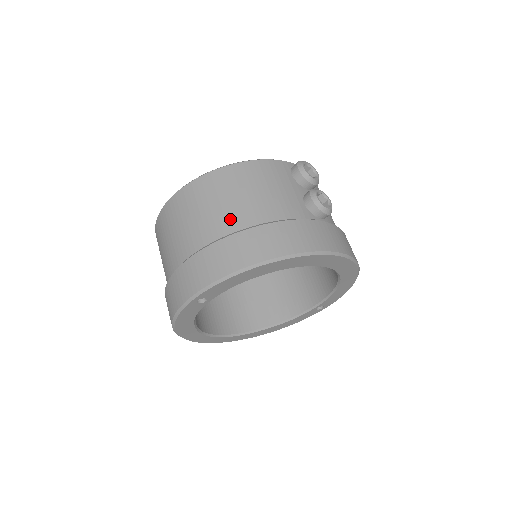
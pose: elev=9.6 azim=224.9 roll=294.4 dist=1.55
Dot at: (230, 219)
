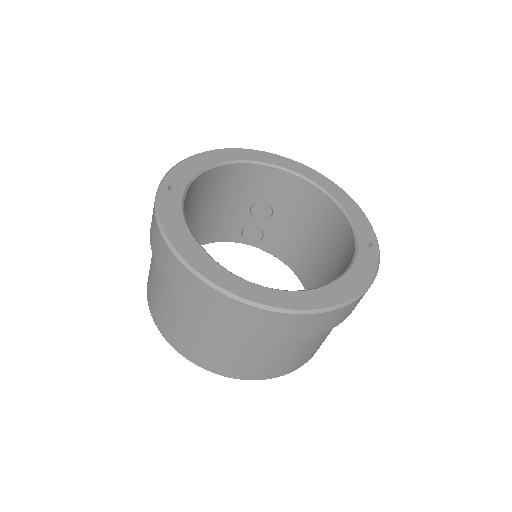
Dot at: occluded
